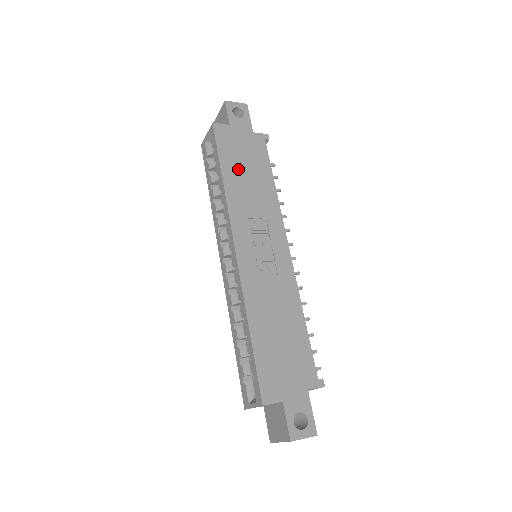
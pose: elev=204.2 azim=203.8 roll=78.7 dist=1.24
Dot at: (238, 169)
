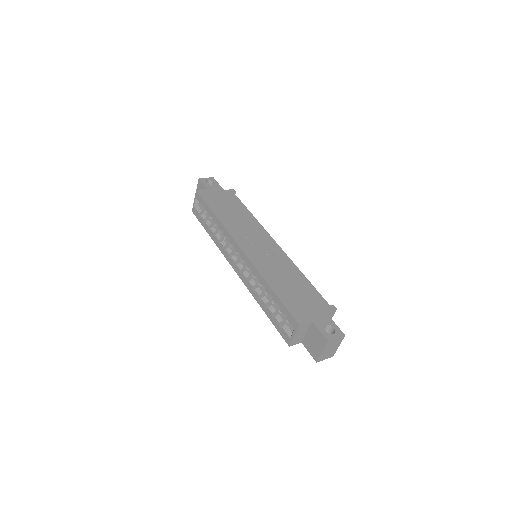
Dot at: (223, 209)
